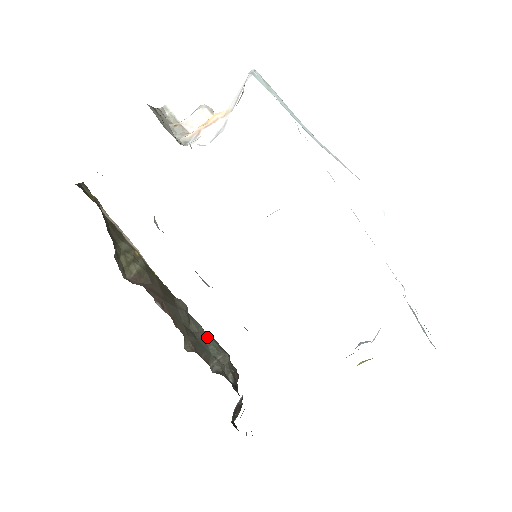
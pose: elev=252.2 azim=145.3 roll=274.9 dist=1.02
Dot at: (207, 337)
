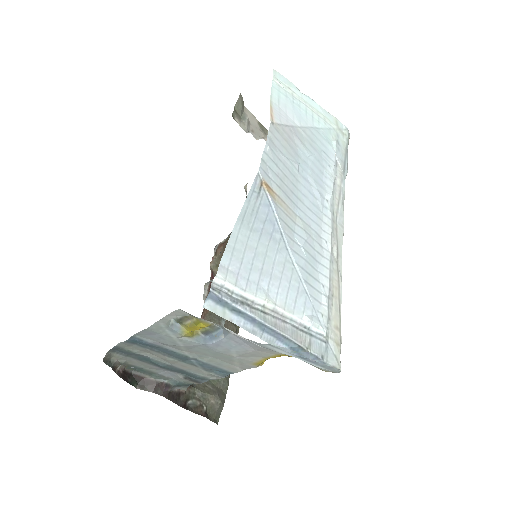
Dot at: occluded
